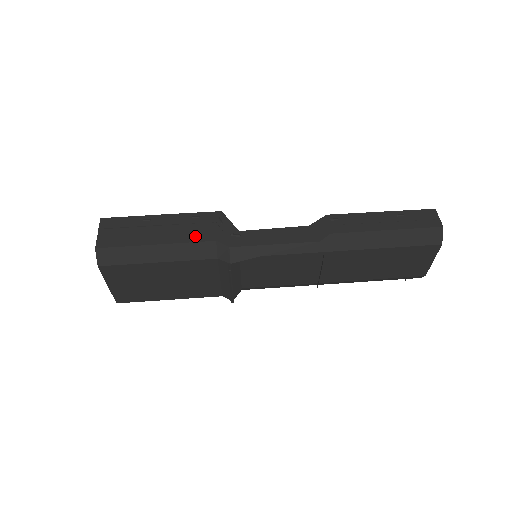
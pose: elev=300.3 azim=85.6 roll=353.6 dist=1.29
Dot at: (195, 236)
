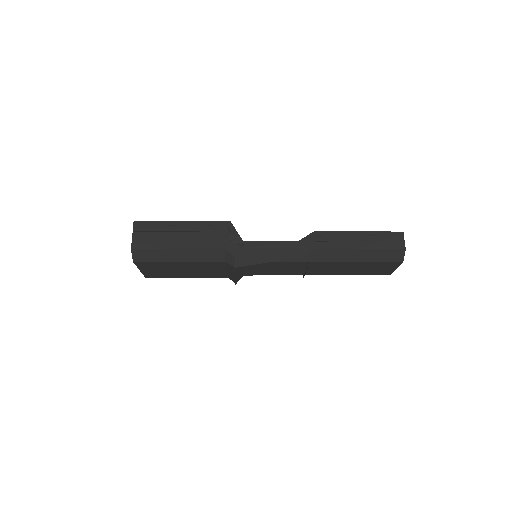
Dot at: (208, 244)
